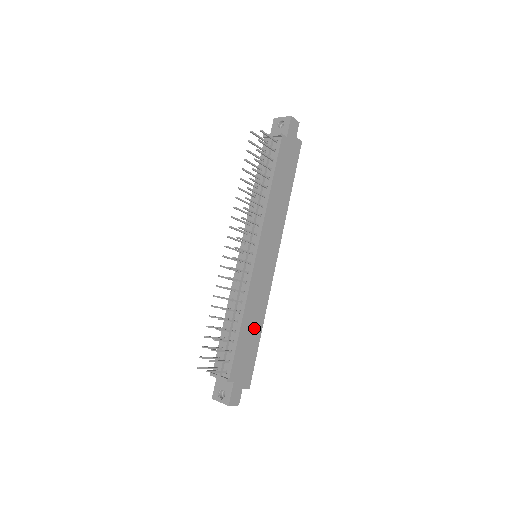
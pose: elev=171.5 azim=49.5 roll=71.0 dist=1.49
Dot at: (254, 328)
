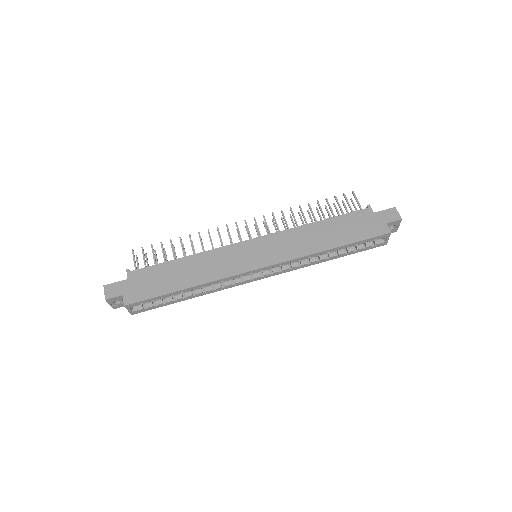
Dot at: (185, 276)
